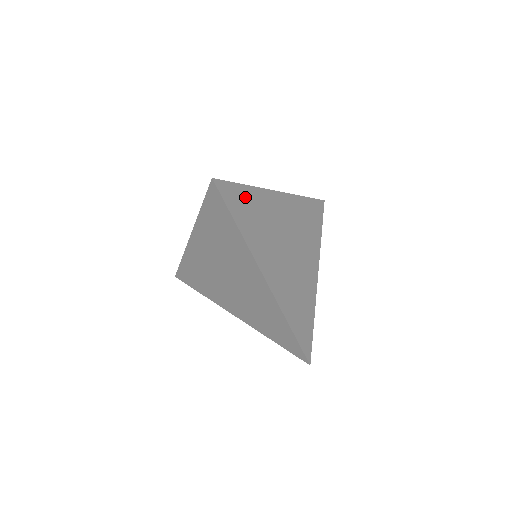
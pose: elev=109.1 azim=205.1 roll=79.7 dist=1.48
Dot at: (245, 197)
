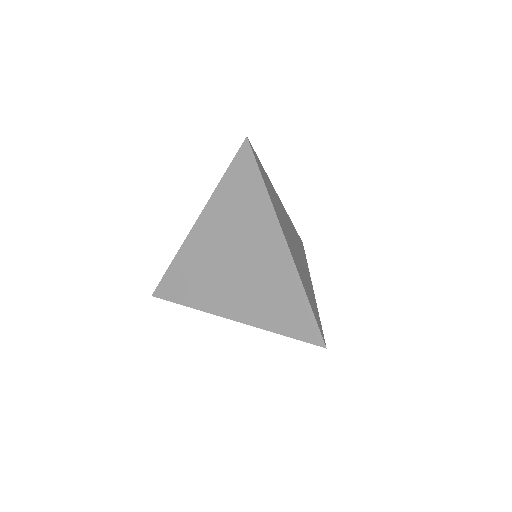
Dot at: (265, 174)
